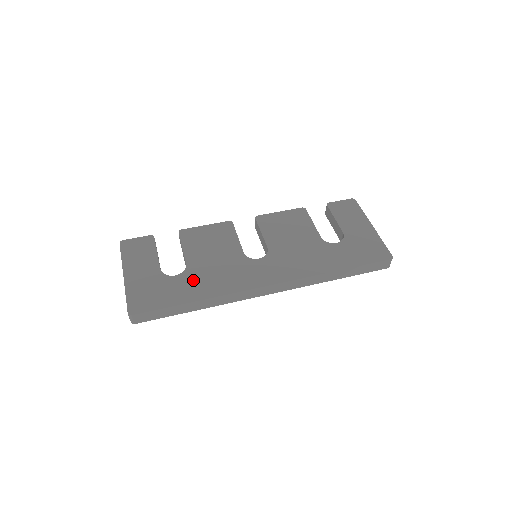
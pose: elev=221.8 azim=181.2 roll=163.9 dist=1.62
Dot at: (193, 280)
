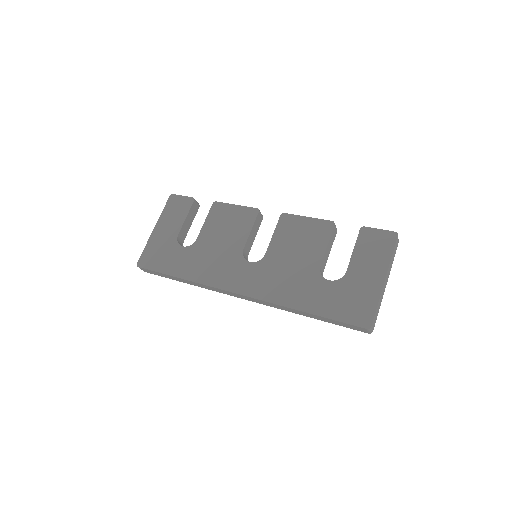
Dot at: (191, 257)
